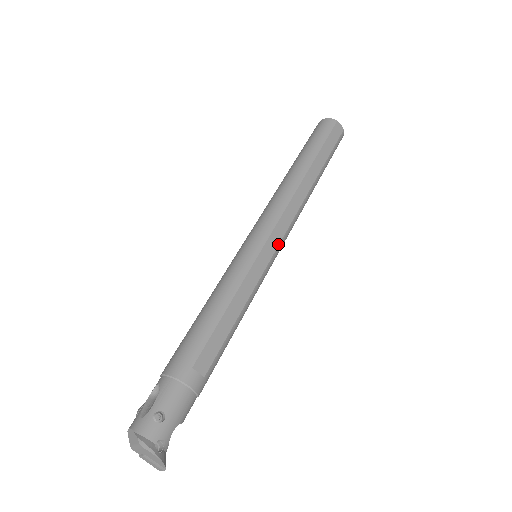
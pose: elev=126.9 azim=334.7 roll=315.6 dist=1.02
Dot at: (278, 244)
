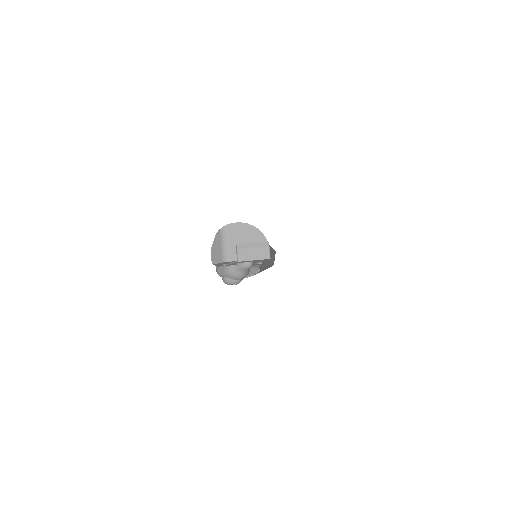
Dot at: occluded
